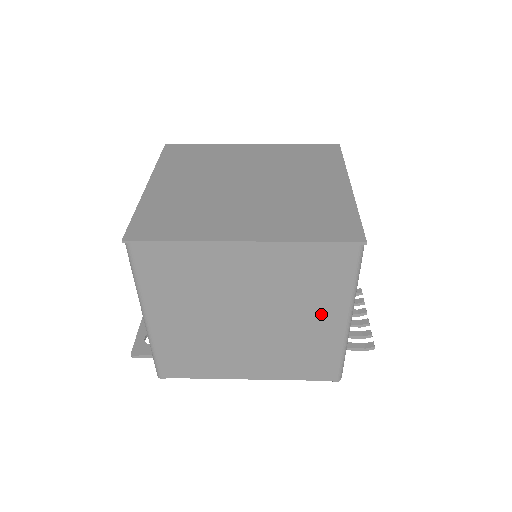
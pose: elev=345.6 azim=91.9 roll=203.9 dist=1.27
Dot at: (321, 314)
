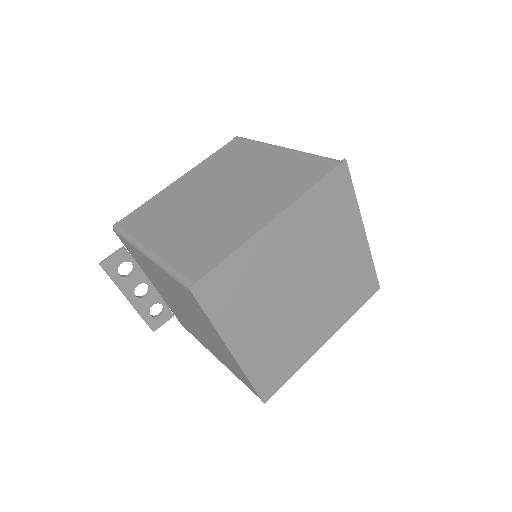
Dot at: occluded
